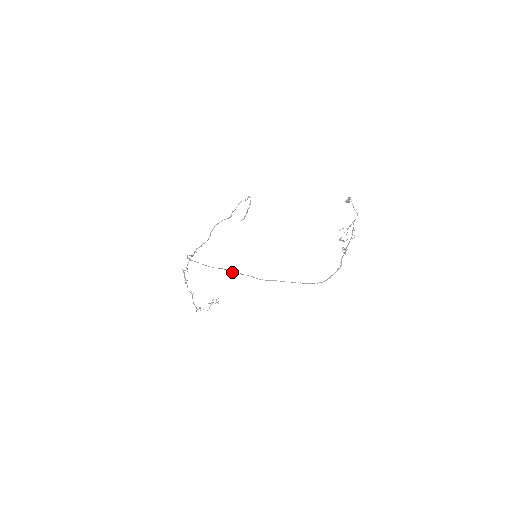
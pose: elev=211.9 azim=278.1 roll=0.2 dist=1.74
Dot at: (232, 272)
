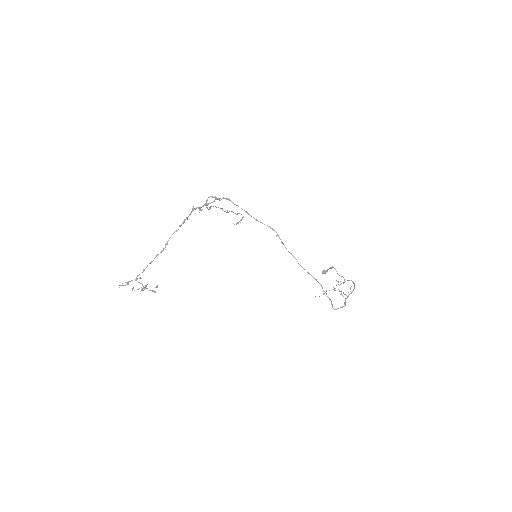
Dot at: (276, 236)
